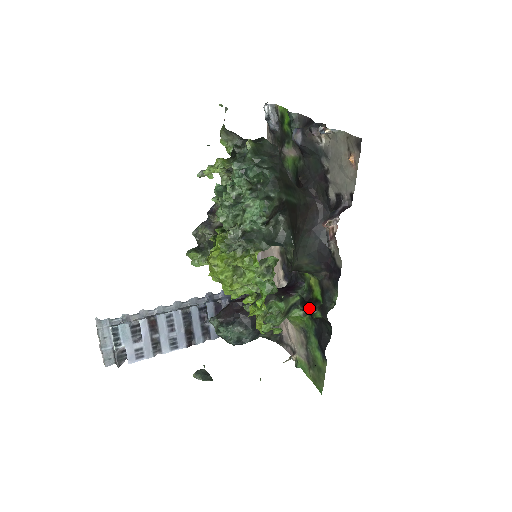
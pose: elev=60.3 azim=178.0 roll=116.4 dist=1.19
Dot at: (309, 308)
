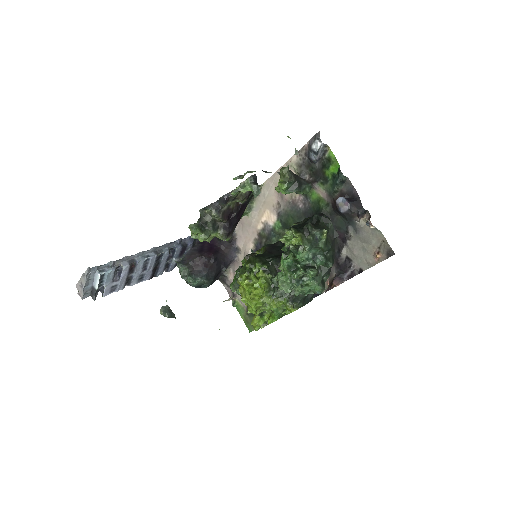
Dot at: occluded
